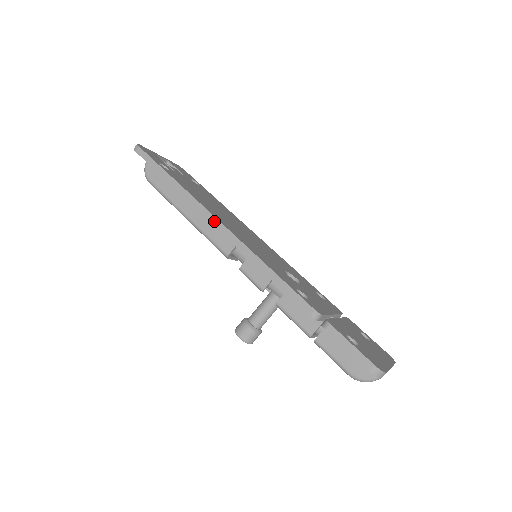
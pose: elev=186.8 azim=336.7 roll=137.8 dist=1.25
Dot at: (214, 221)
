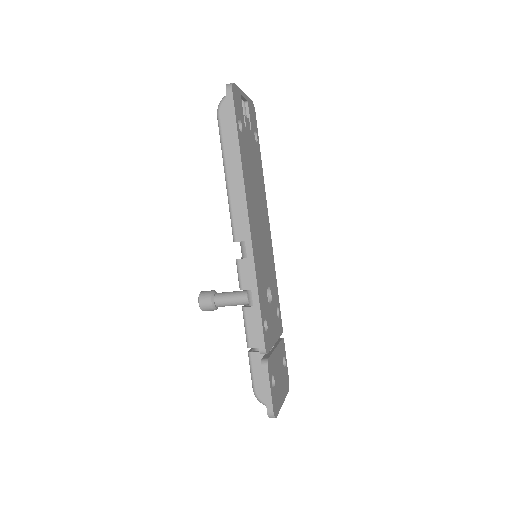
Dot at: (246, 221)
